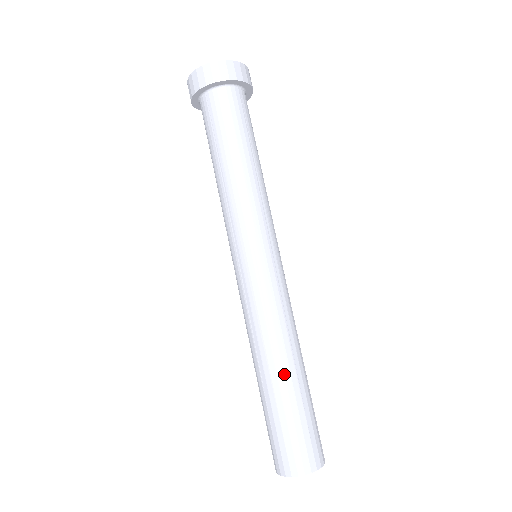
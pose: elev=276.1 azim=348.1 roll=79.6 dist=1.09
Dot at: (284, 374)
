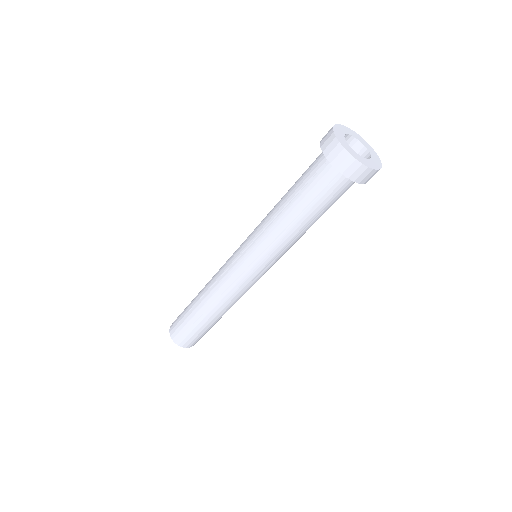
Dot at: (207, 315)
